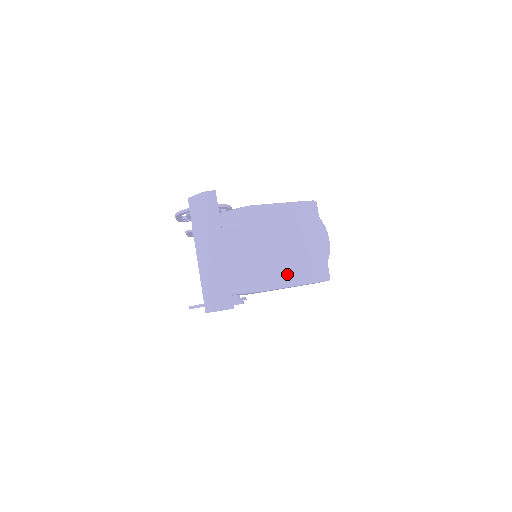
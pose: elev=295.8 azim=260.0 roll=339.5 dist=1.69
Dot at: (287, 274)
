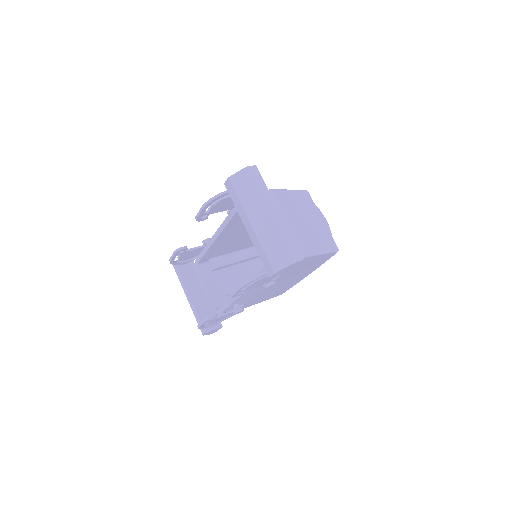
Dot at: (314, 244)
